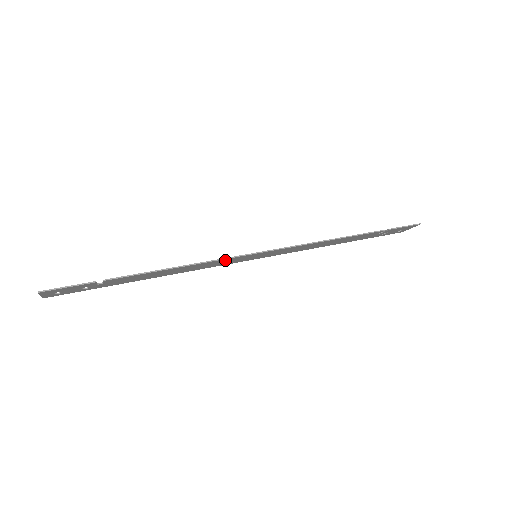
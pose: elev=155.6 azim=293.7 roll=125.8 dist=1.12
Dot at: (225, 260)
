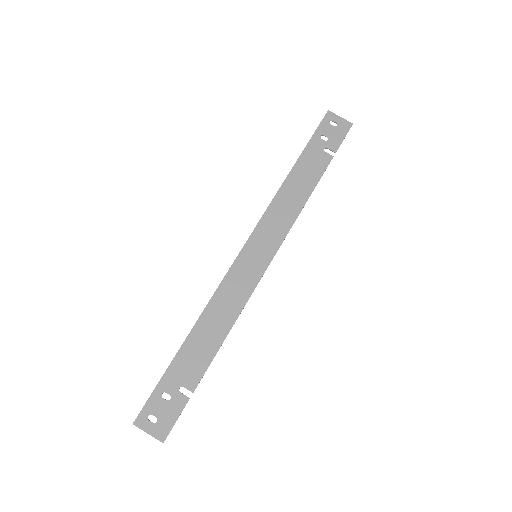
Dot at: (246, 289)
